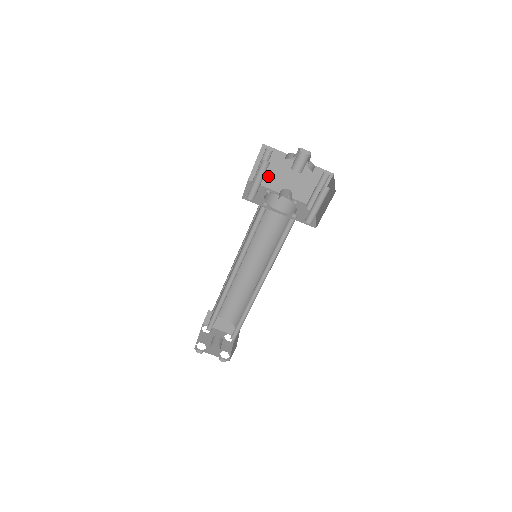
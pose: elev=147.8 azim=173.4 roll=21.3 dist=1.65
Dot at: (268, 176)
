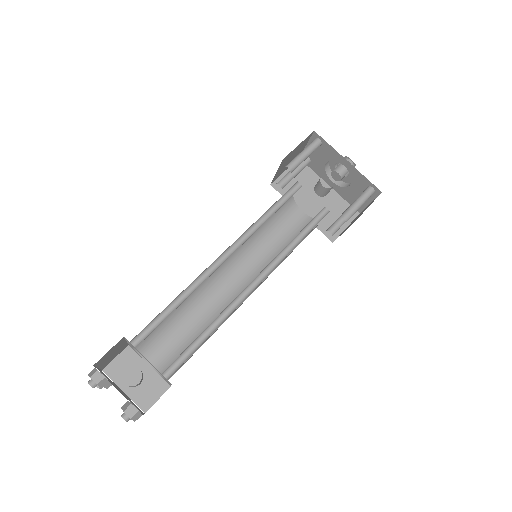
Dot at: occluded
